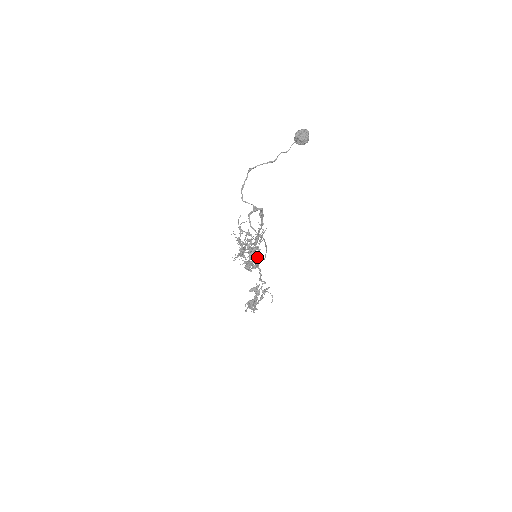
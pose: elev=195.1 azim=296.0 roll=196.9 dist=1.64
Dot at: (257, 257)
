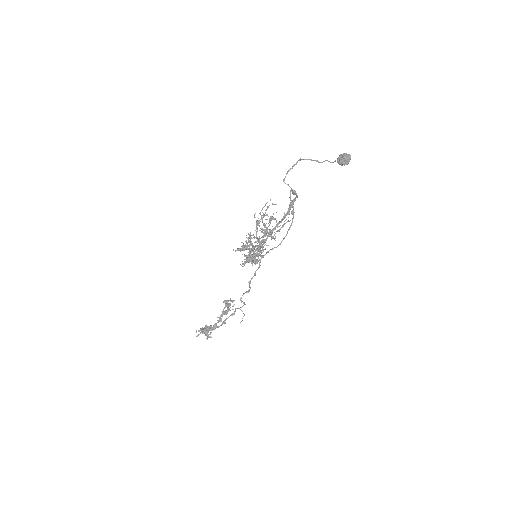
Dot at: (265, 249)
